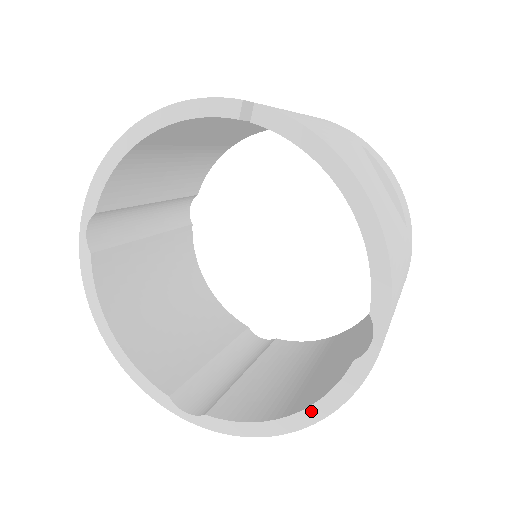
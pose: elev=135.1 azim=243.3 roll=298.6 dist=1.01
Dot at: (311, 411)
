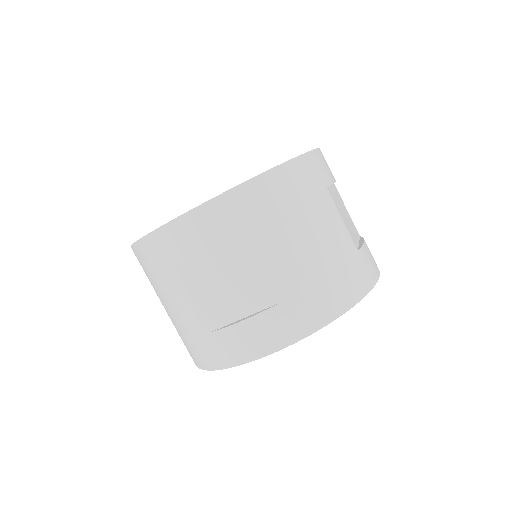
Dot at: occluded
